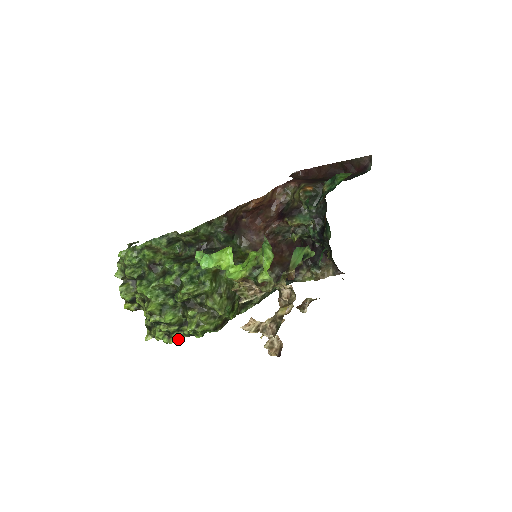
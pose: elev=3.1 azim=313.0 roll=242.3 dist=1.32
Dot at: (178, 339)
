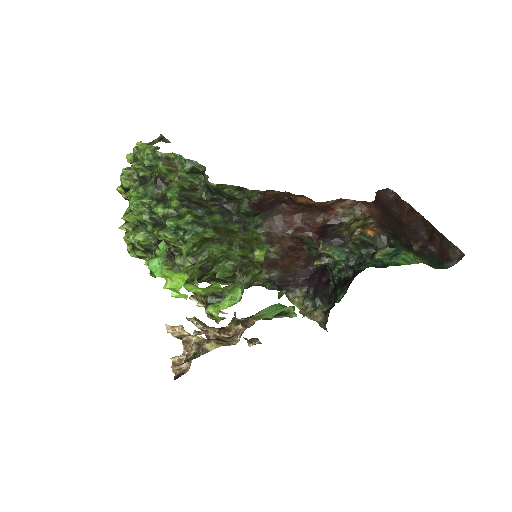
Dot at: (139, 257)
